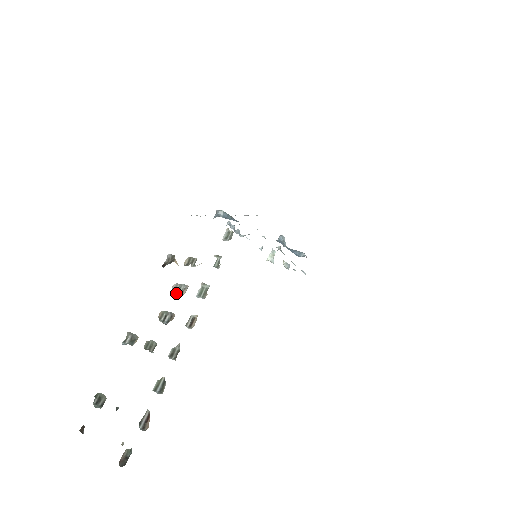
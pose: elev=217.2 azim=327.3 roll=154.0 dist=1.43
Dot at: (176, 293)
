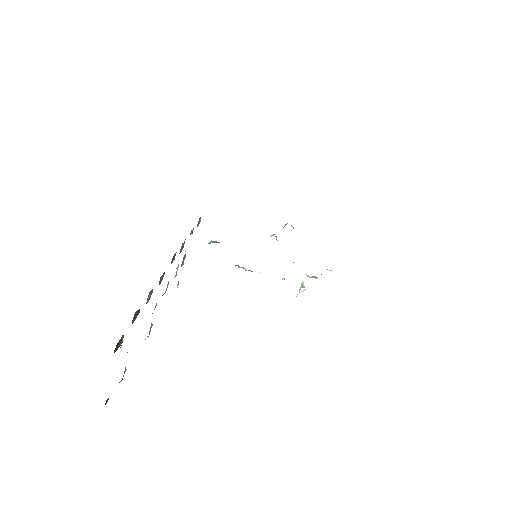
Dot at: occluded
